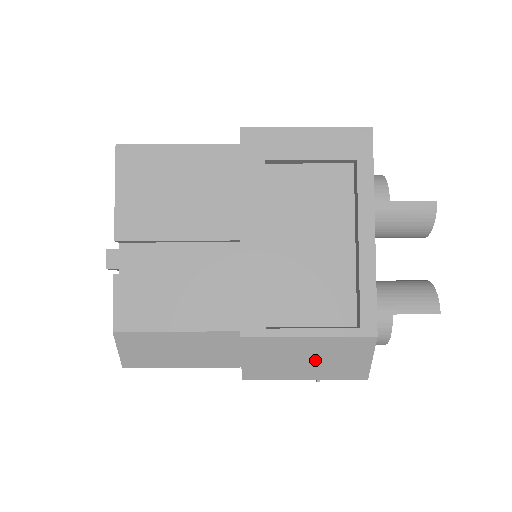
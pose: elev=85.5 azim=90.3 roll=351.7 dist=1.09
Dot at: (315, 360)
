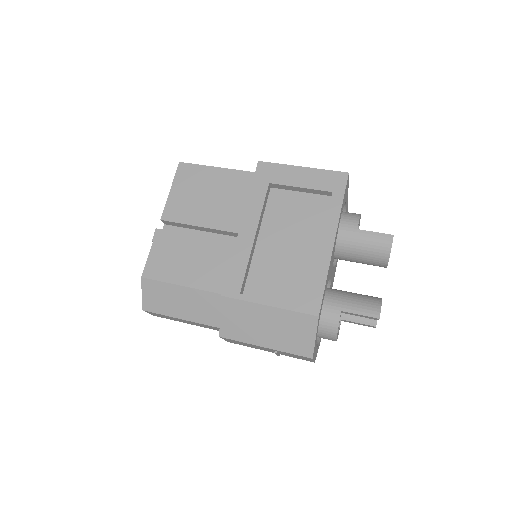
Dot at: (273, 329)
